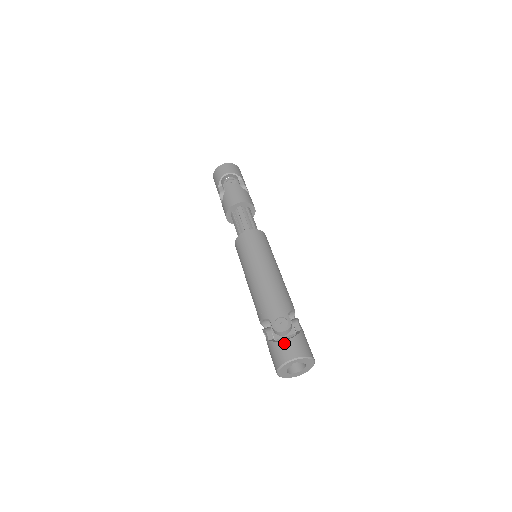
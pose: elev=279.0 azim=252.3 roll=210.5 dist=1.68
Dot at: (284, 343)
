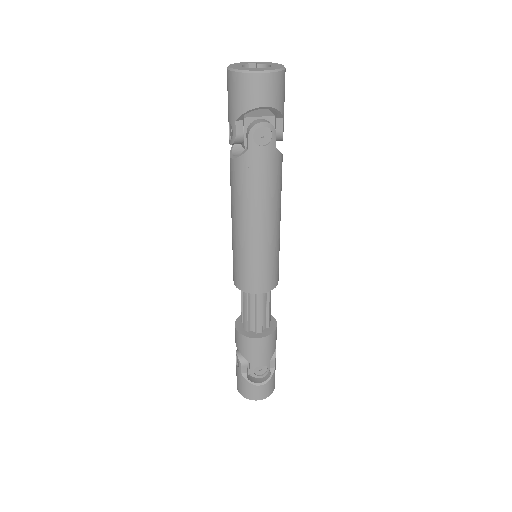
Dot at: occluded
